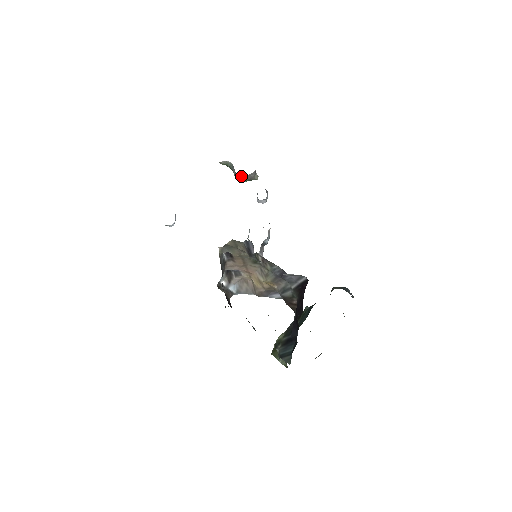
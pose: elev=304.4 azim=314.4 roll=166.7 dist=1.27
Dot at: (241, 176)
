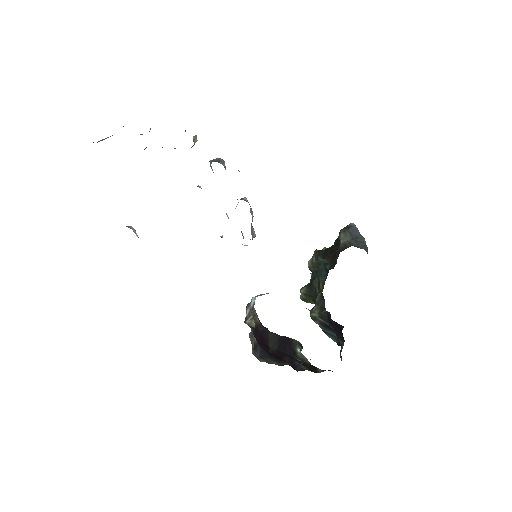
Dot at: occluded
